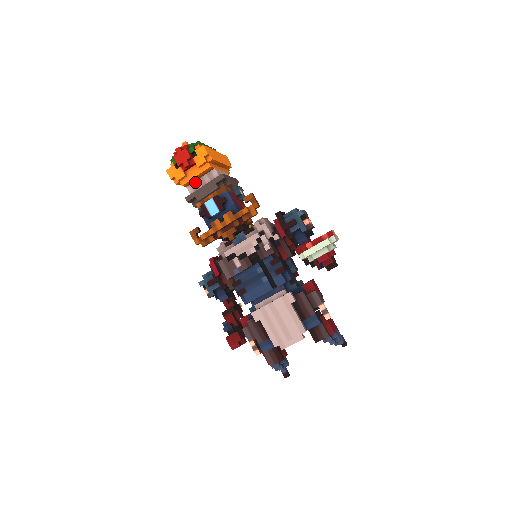
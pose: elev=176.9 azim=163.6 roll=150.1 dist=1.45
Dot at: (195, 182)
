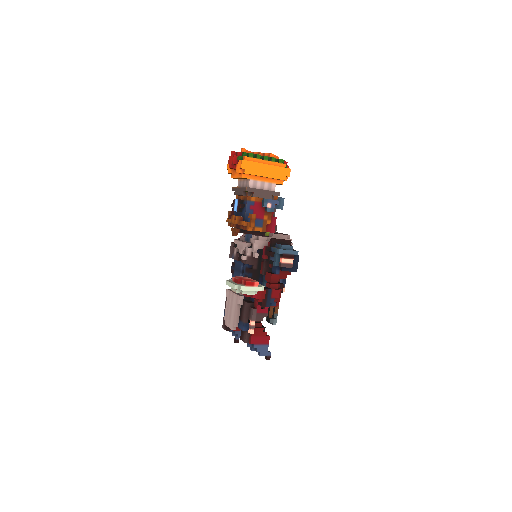
Dot at: (242, 180)
